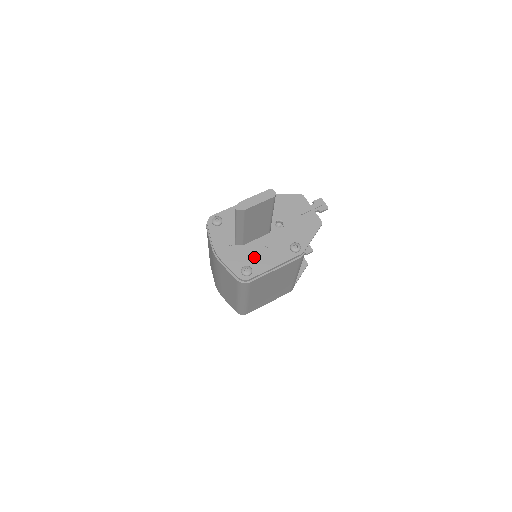
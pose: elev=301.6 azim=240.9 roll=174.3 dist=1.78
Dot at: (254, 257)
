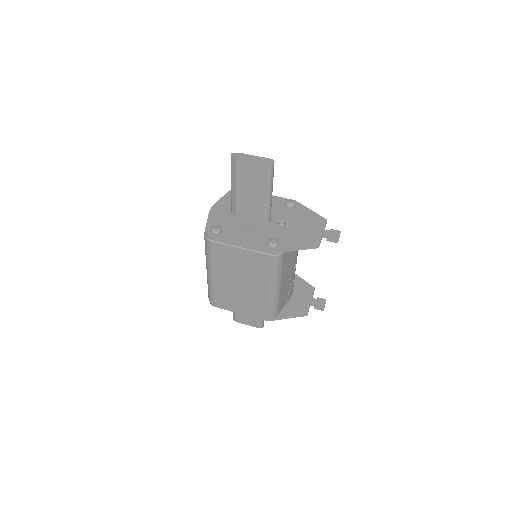
Dot at: (234, 227)
